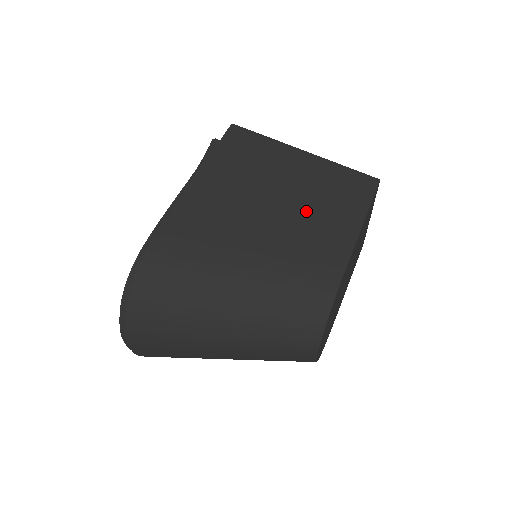
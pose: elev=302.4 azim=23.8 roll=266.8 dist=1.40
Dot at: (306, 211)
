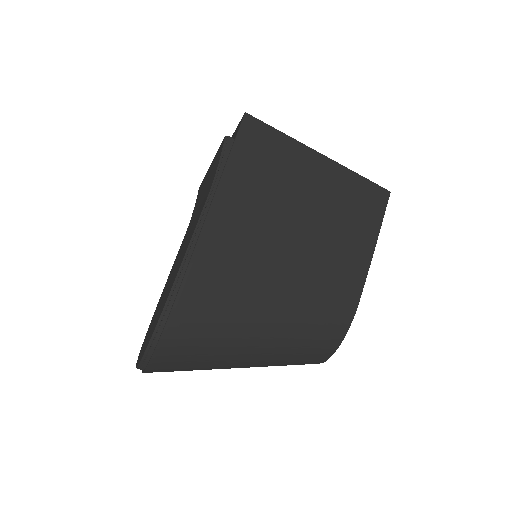
Dot at: (327, 237)
